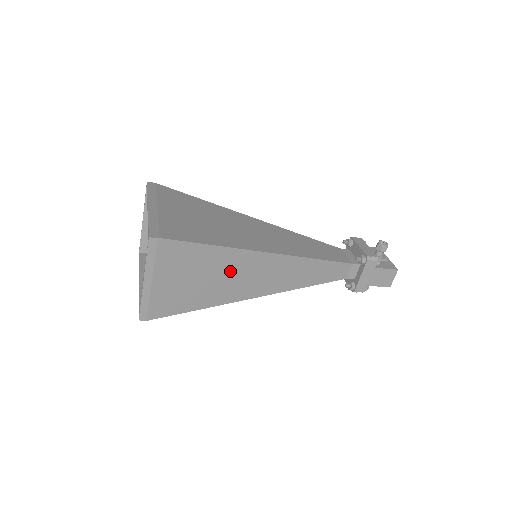
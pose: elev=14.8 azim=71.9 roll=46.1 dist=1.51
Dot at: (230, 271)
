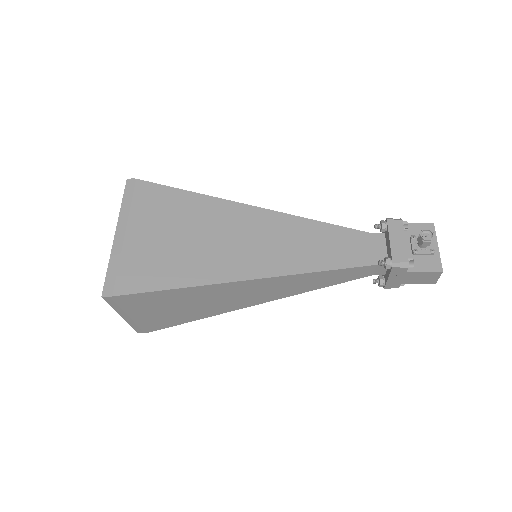
Dot at: (210, 297)
